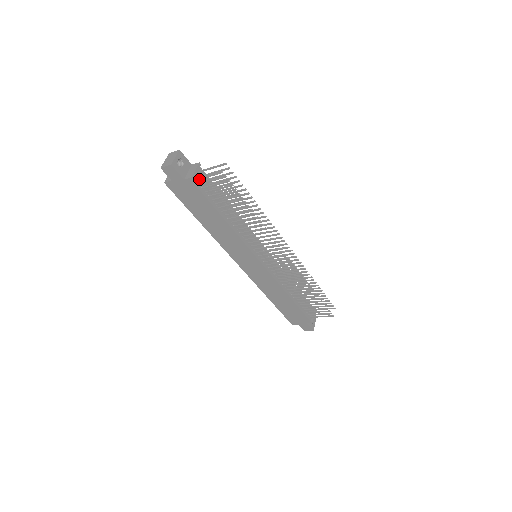
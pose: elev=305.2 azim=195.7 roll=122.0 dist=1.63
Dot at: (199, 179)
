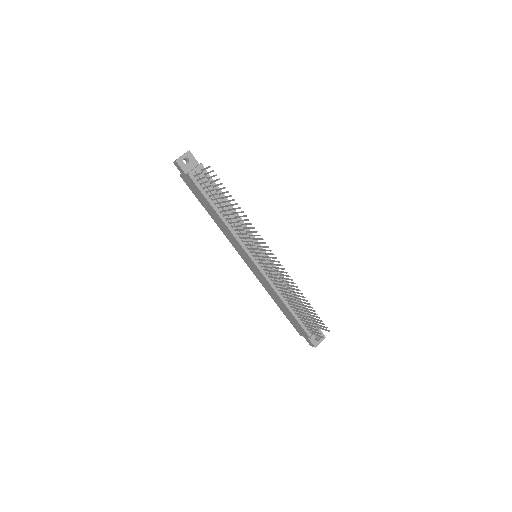
Dot at: (195, 176)
